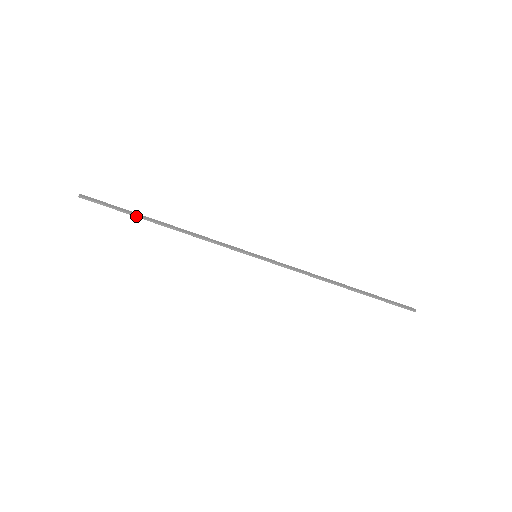
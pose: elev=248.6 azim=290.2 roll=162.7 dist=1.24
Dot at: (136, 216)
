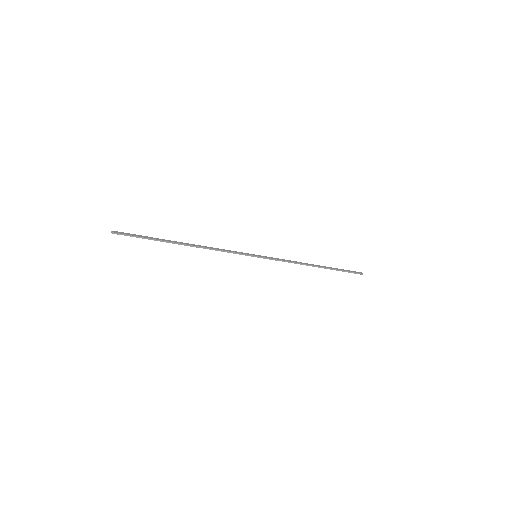
Dot at: (162, 241)
